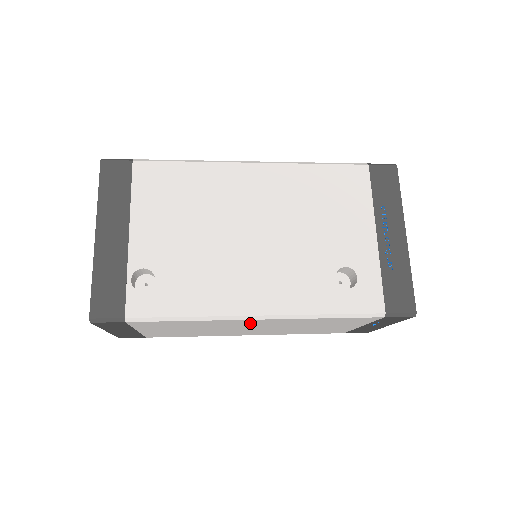
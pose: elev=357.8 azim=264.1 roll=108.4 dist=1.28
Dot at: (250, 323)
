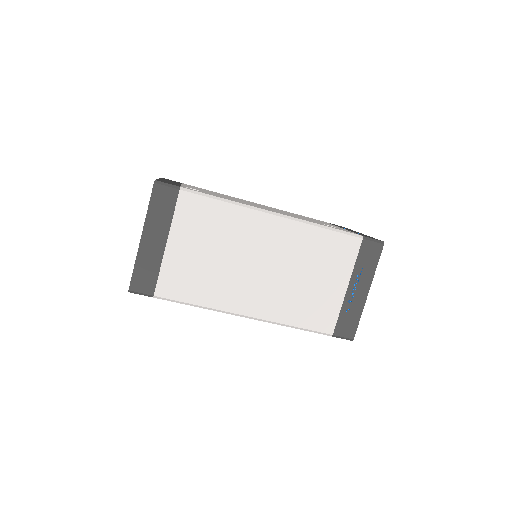
Dot at: (265, 234)
